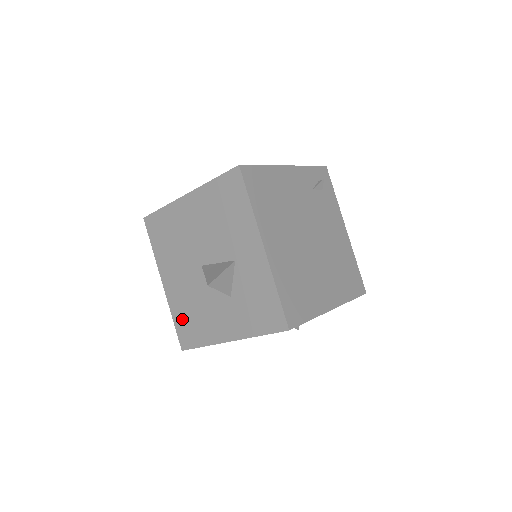
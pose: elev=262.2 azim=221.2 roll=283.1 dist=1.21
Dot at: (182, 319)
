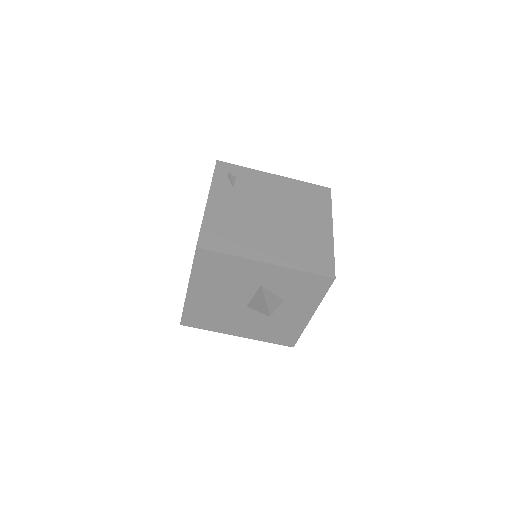
Dot at: (272, 337)
